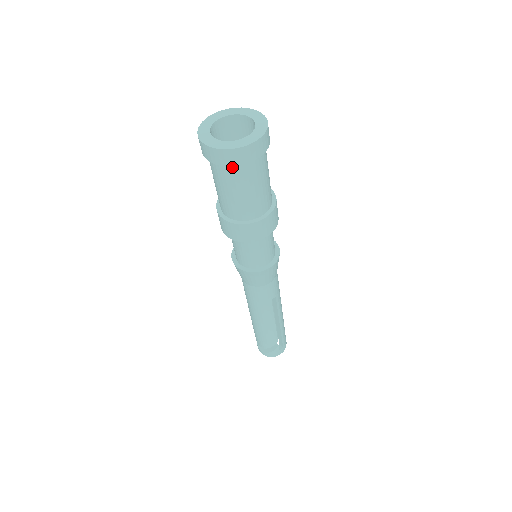
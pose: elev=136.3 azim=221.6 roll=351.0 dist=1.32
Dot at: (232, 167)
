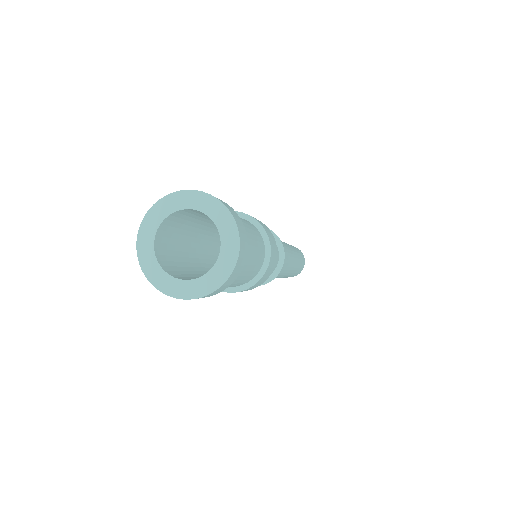
Dot at: occluded
